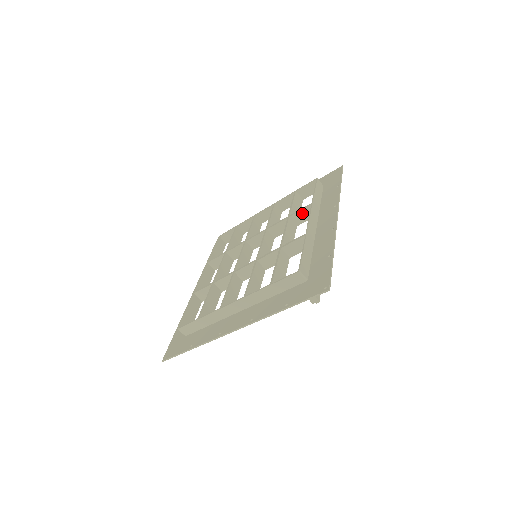
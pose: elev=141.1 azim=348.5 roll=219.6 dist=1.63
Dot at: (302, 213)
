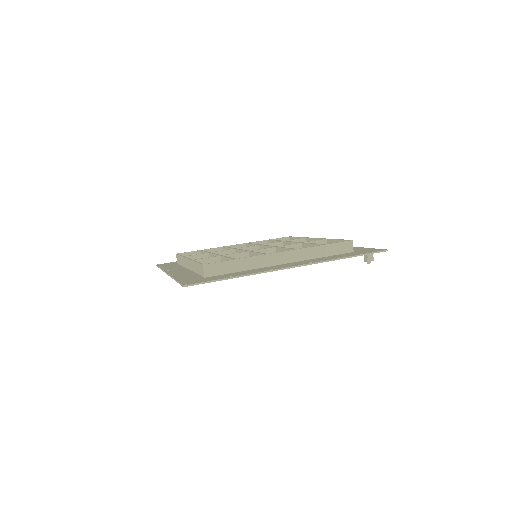
Dot at: occluded
